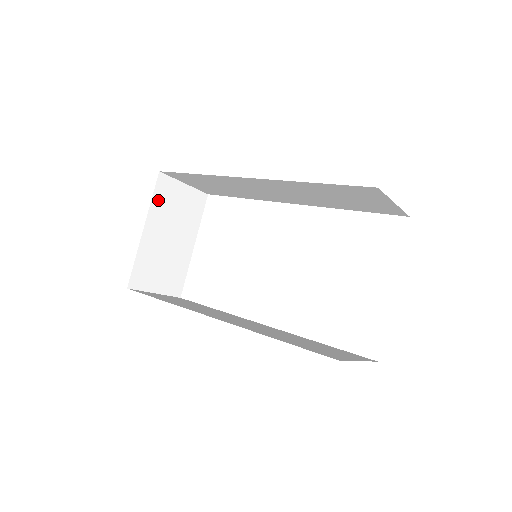
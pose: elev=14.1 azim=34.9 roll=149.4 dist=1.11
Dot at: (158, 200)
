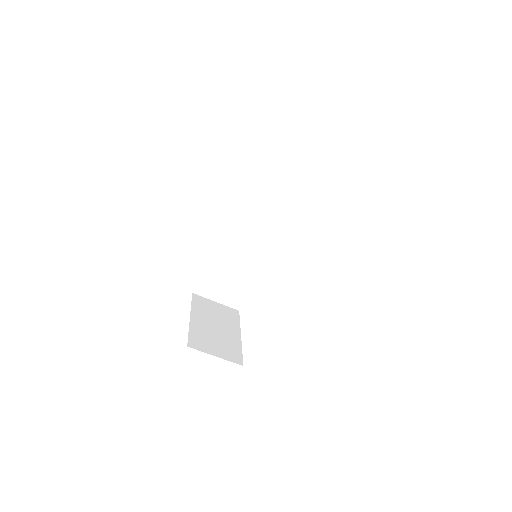
Dot at: (197, 306)
